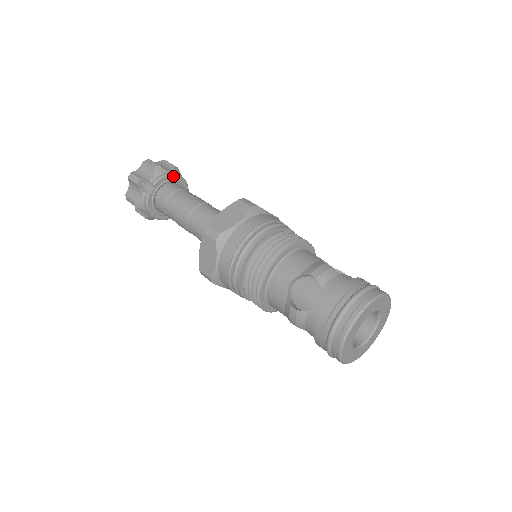
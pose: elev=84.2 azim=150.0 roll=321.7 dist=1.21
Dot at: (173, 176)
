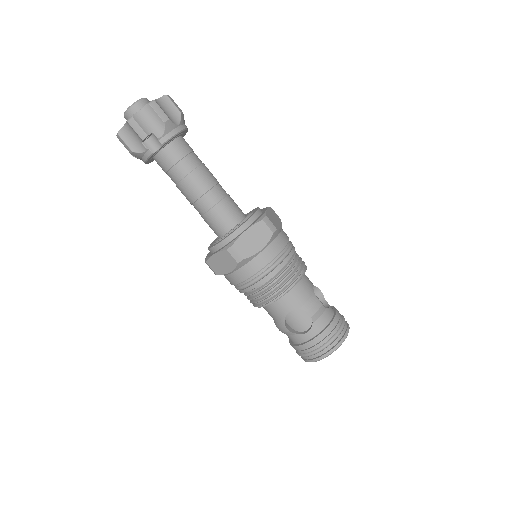
Dot at: (181, 132)
